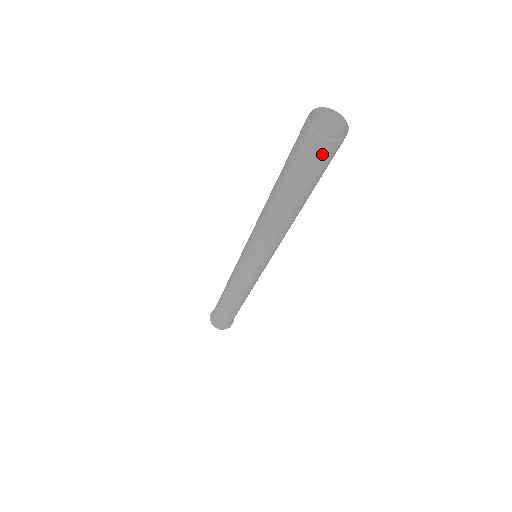
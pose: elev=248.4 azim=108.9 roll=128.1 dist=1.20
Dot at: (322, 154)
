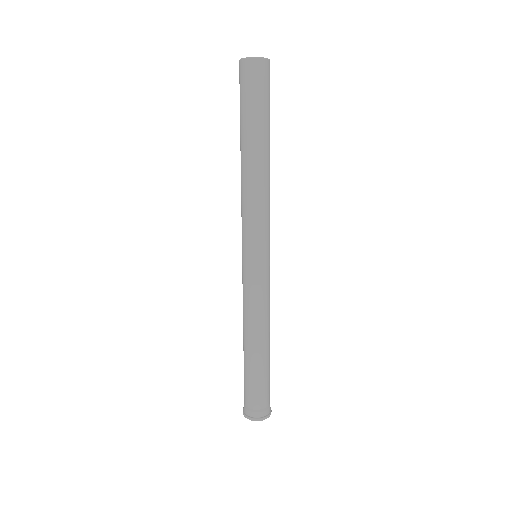
Dot at: (258, 74)
